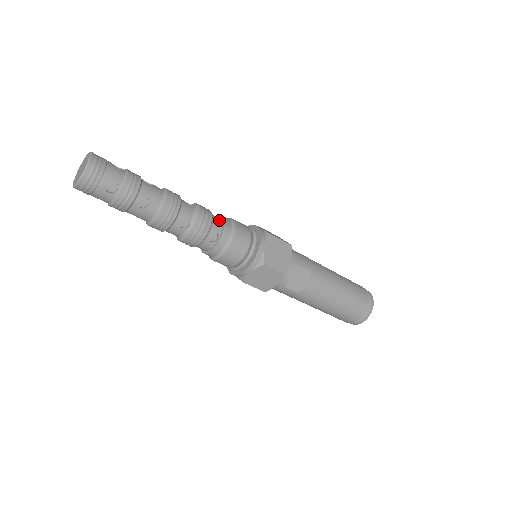
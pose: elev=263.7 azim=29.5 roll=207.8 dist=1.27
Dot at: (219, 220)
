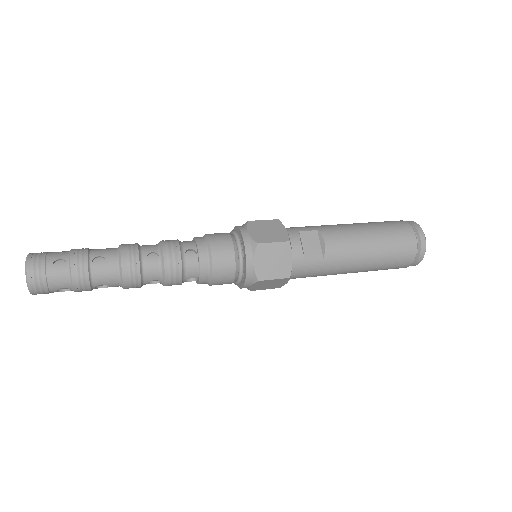
Dot at: (189, 241)
